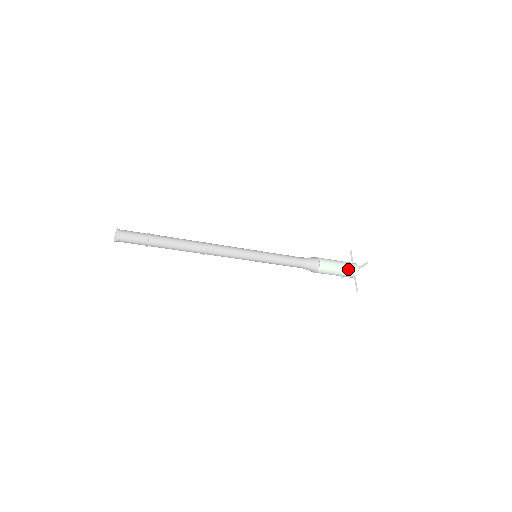
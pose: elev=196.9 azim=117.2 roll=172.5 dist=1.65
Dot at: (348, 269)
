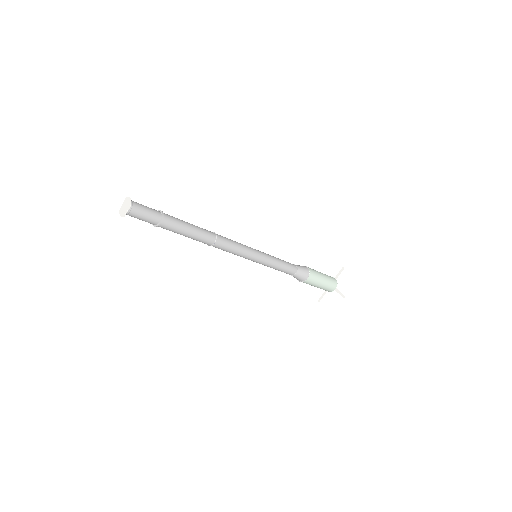
Dot at: (329, 278)
